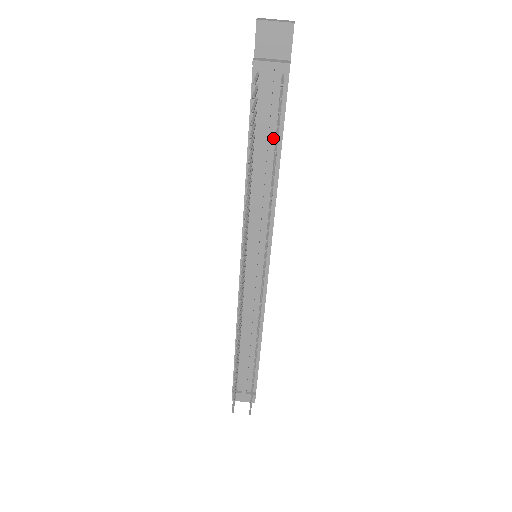
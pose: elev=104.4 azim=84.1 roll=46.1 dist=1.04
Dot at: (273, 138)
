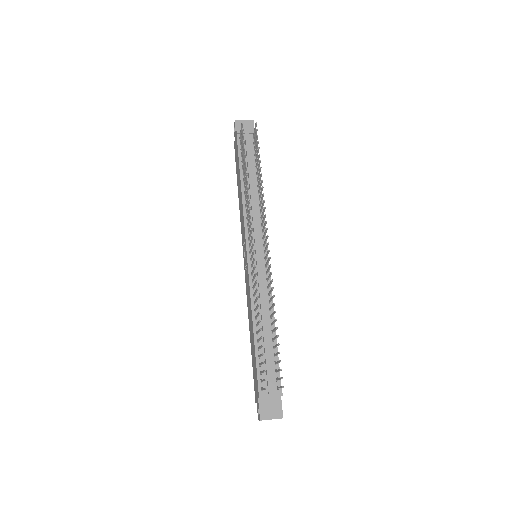
Dot at: (254, 168)
